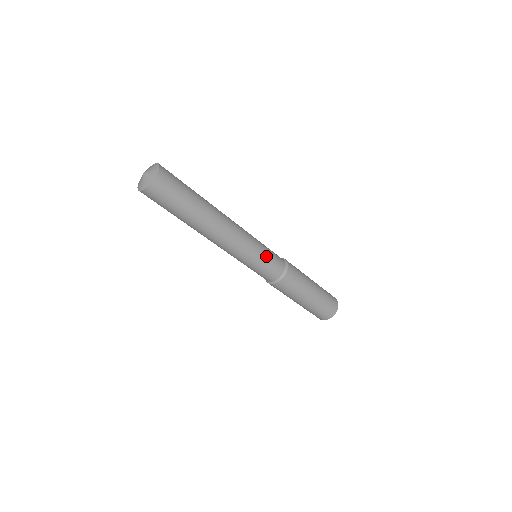
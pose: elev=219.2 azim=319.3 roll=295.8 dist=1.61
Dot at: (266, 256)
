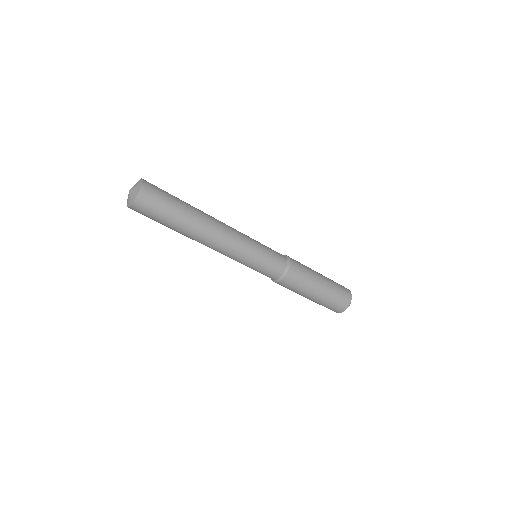
Dot at: (264, 245)
